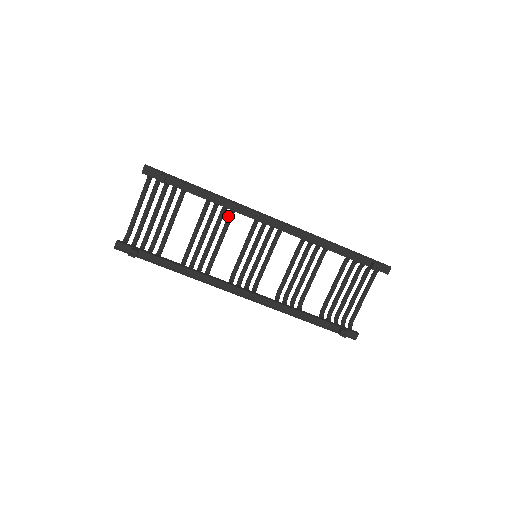
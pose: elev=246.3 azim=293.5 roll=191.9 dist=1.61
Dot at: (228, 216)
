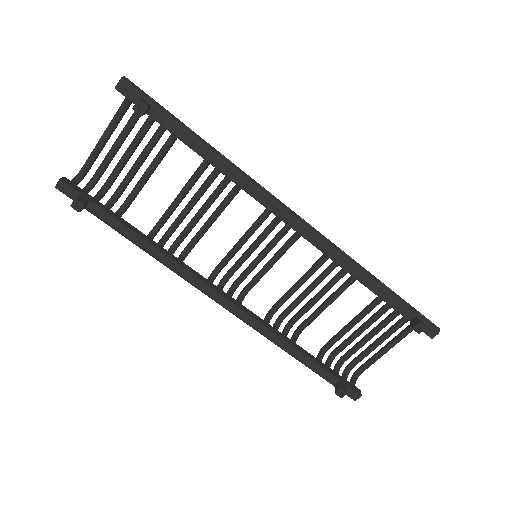
Dot at: (233, 189)
